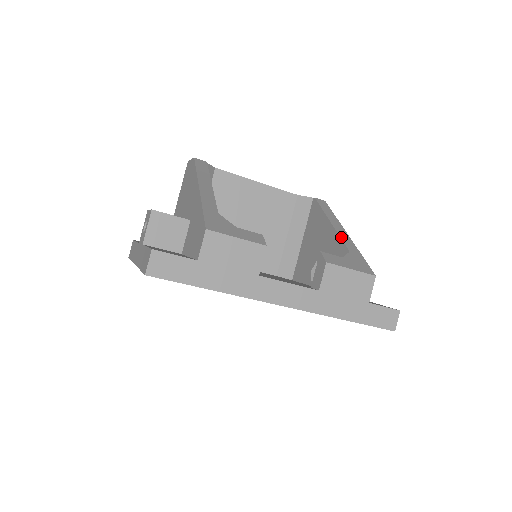
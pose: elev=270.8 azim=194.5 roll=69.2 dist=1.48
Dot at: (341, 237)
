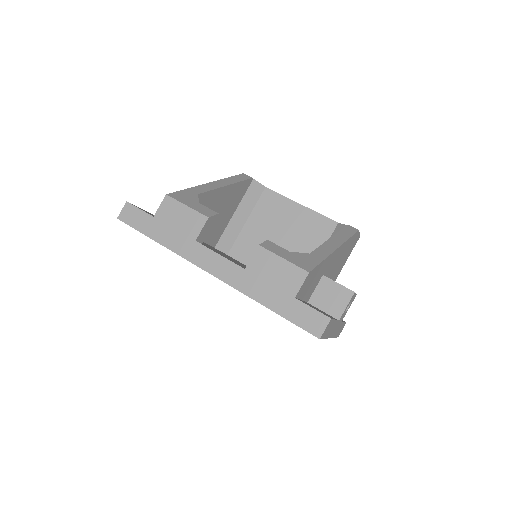
Dot at: (321, 246)
